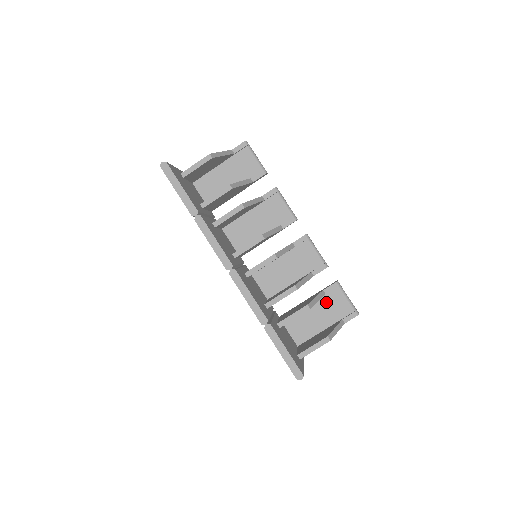
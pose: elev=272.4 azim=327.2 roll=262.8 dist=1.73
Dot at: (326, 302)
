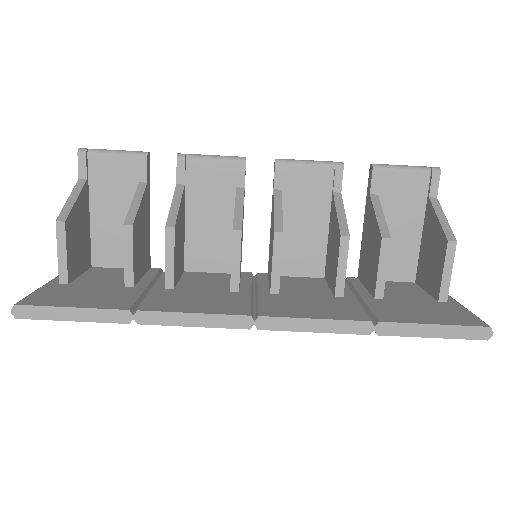
Dot at: (388, 202)
